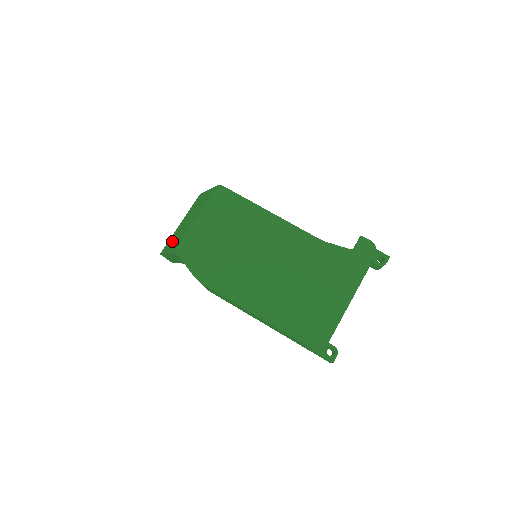
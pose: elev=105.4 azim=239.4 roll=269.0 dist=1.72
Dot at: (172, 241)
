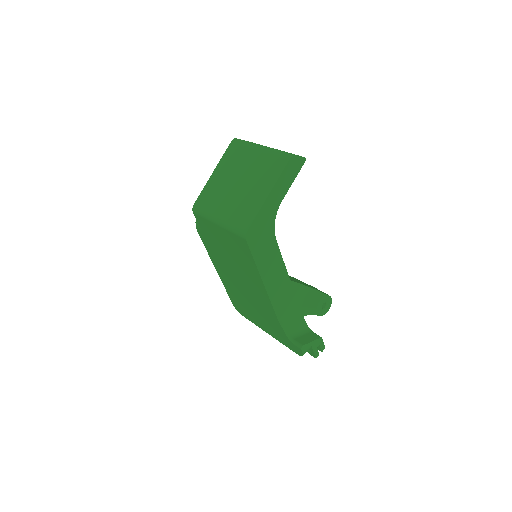
Dot at: (227, 167)
